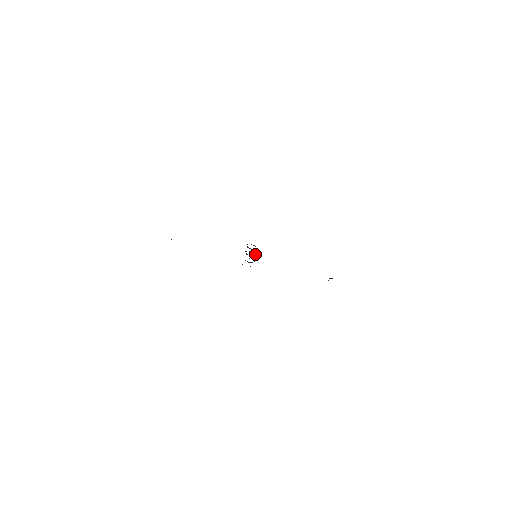
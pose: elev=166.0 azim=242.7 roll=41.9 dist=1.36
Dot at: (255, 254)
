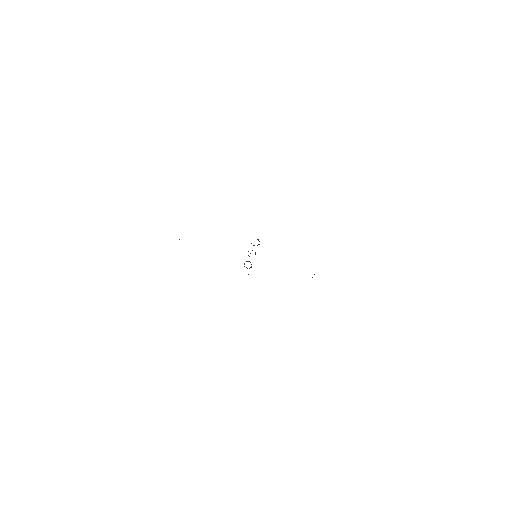
Dot at: occluded
